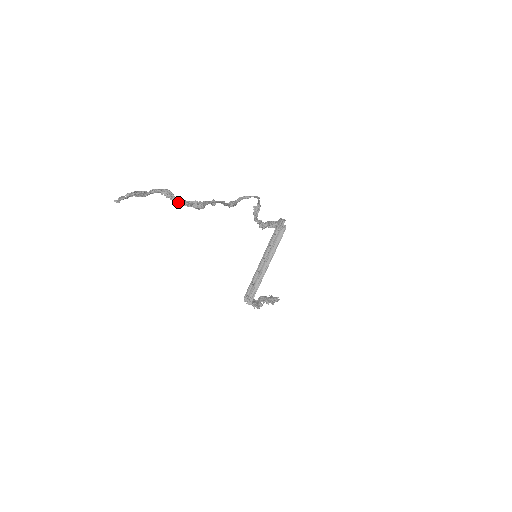
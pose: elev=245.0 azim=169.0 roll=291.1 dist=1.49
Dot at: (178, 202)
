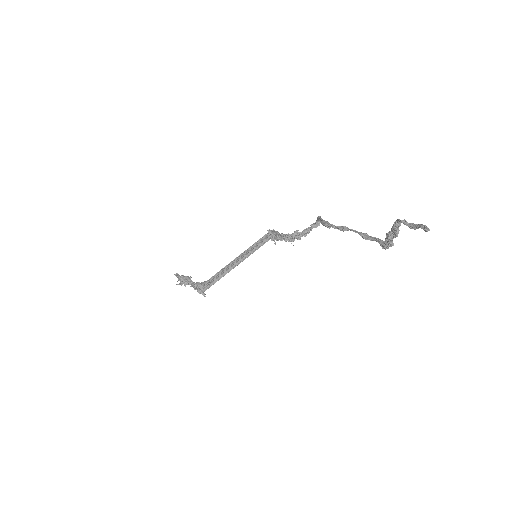
Dot at: (393, 238)
